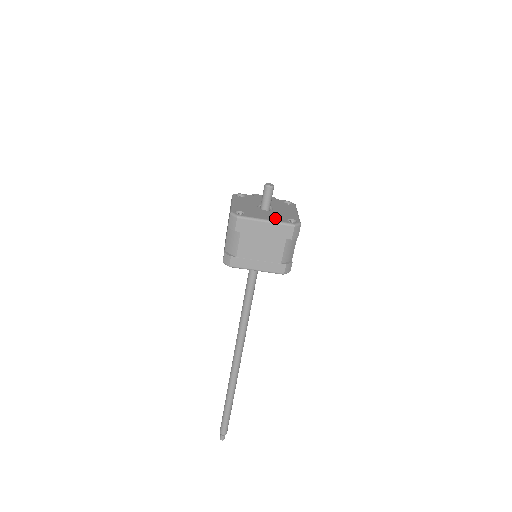
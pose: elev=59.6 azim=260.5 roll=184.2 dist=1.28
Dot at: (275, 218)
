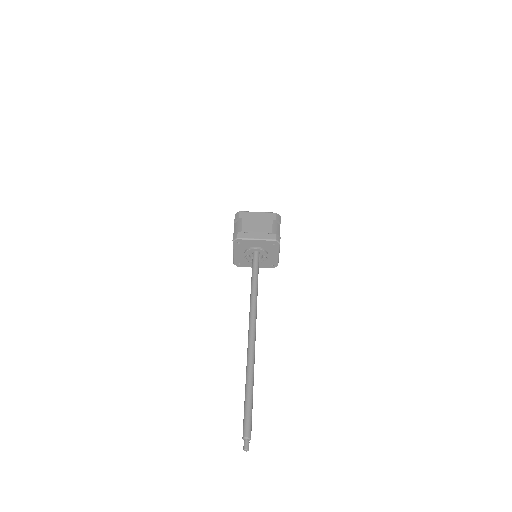
Dot at: occluded
